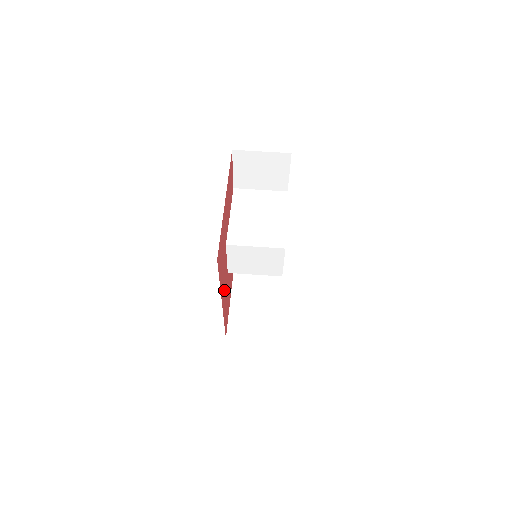
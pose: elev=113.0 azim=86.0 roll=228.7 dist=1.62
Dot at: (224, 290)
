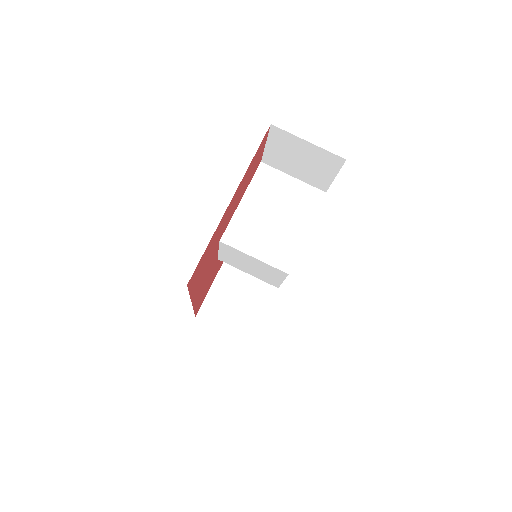
Dot at: (202, 284)
